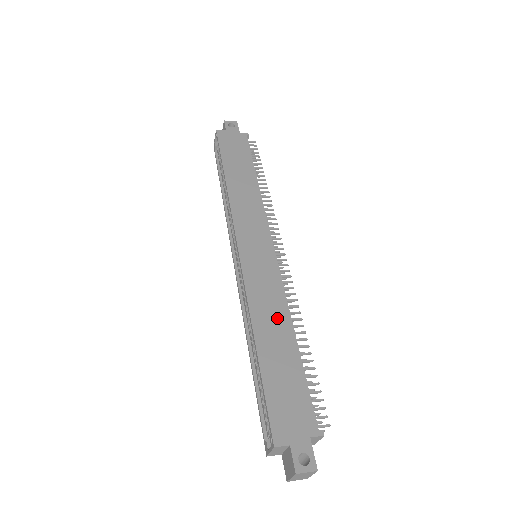
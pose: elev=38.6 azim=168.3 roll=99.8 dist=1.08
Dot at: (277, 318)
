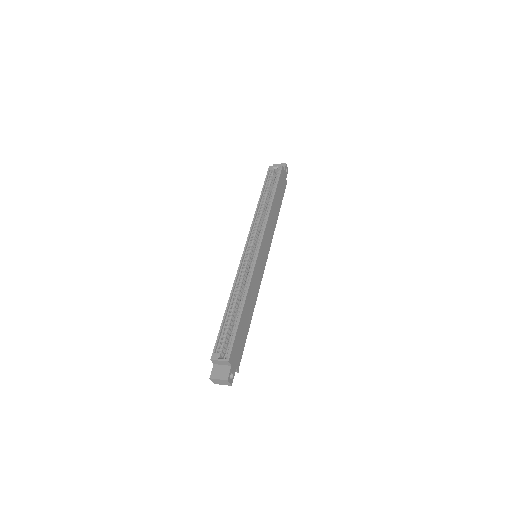
Dot at: (253, 300)
